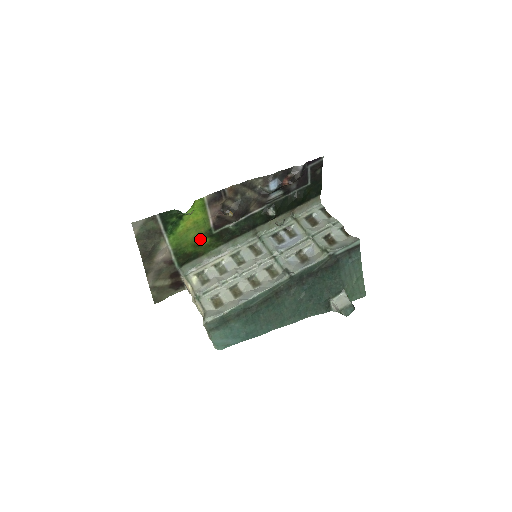
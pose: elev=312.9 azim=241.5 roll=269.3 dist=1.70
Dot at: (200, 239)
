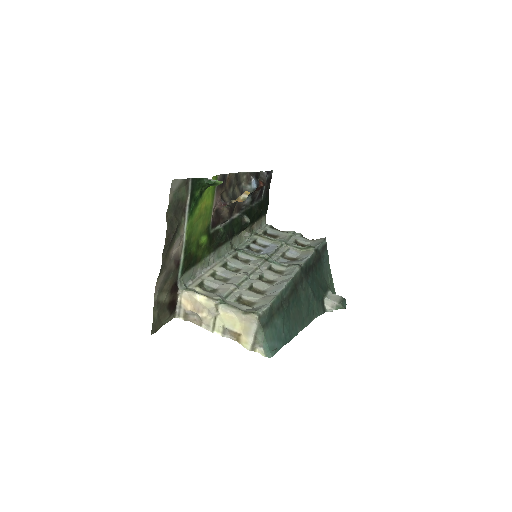
Dot at: (202, 236)
